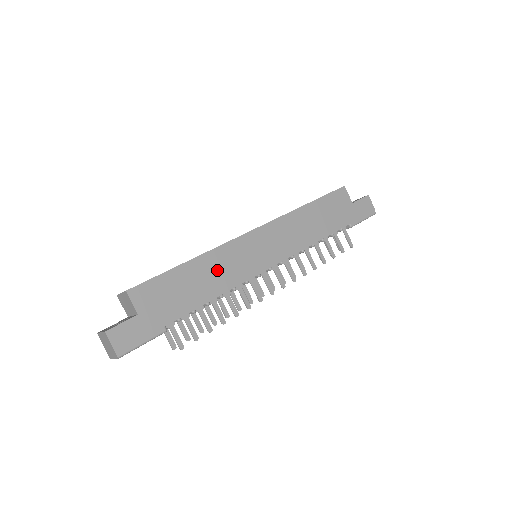
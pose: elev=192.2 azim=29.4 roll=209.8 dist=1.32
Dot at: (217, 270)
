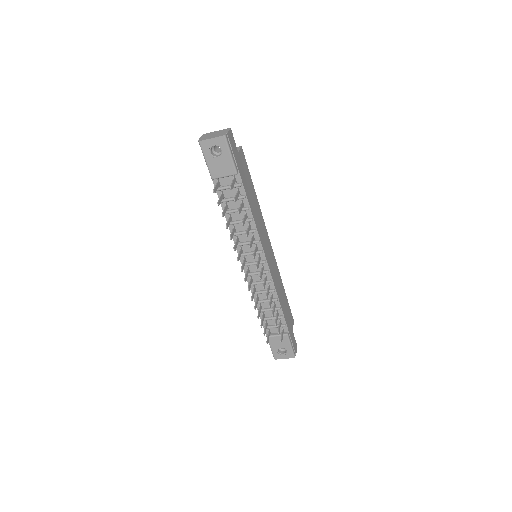
Dot at: (258, 215)
